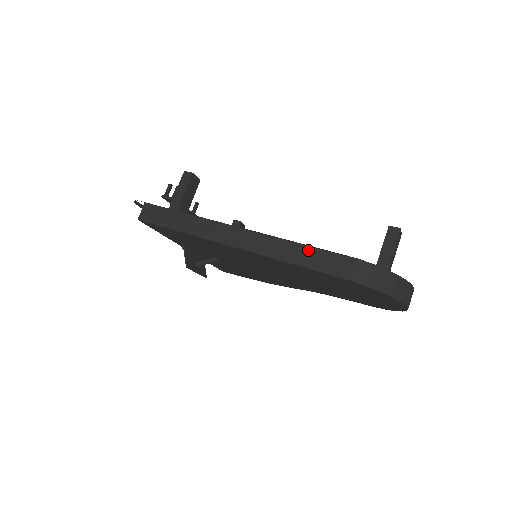
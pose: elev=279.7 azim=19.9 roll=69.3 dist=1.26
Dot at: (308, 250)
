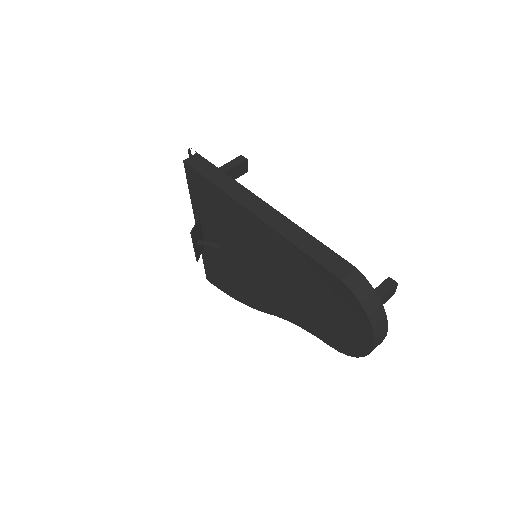
Dot at: (316, 243)
